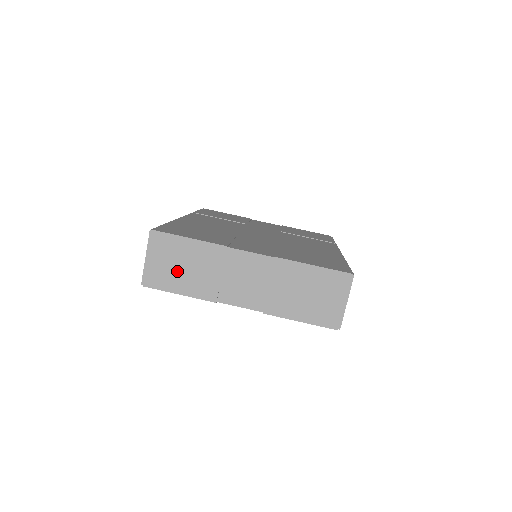
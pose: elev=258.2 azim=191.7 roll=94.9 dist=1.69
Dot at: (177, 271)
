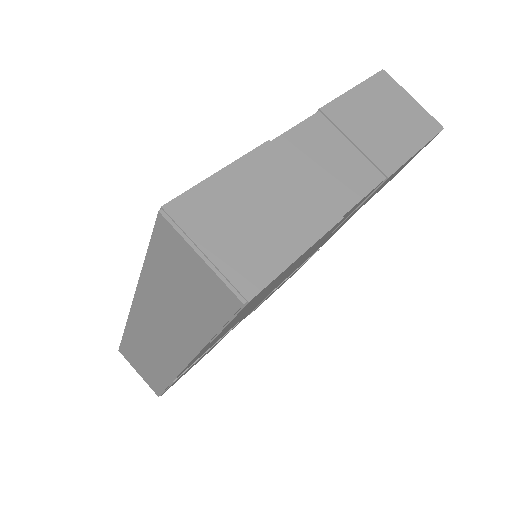
Dot at: (260, 228)
